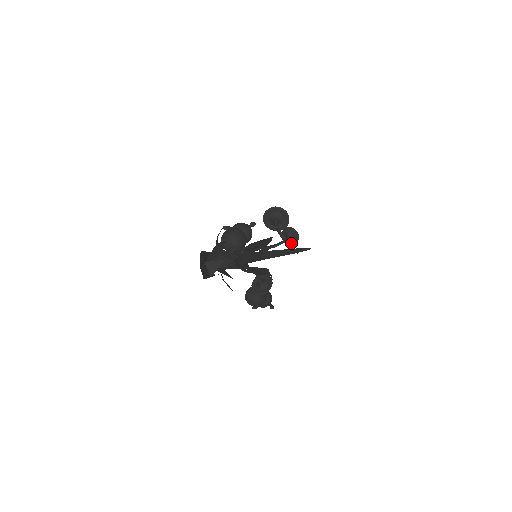
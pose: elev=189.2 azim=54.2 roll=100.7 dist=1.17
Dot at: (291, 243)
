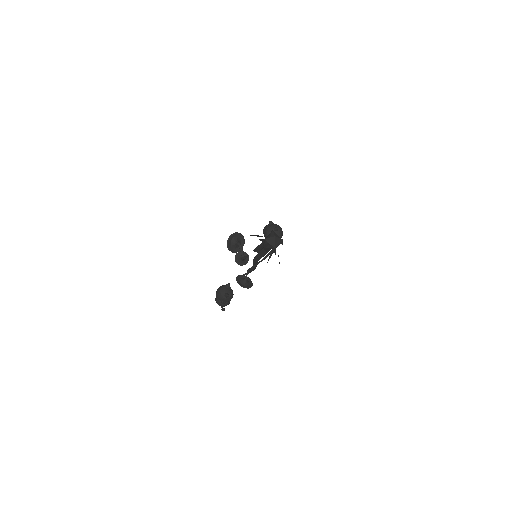
Dot at: occluded
